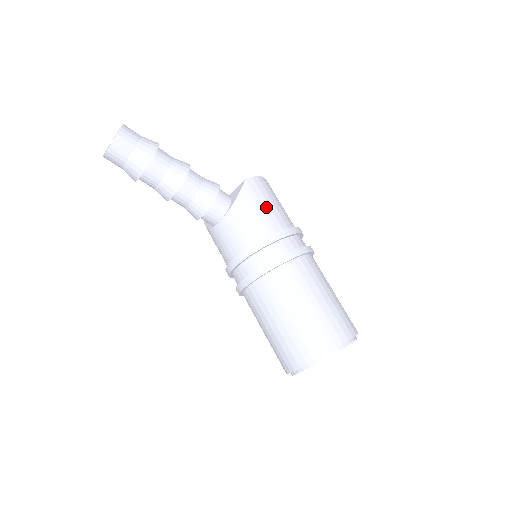
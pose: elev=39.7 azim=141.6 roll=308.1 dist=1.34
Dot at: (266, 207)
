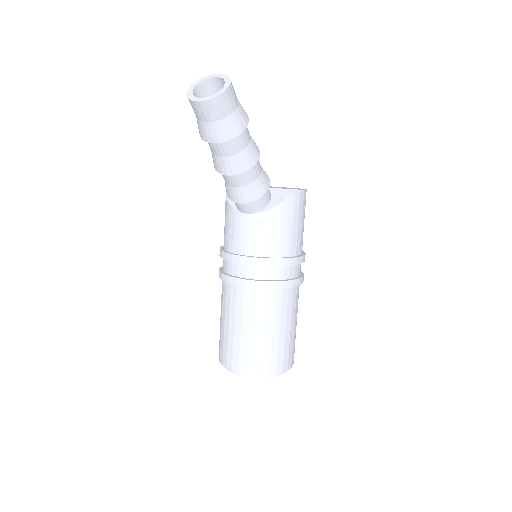
Dot at: (295, 227)
